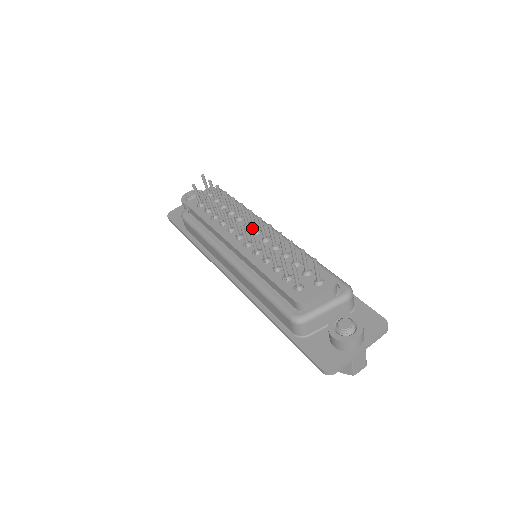
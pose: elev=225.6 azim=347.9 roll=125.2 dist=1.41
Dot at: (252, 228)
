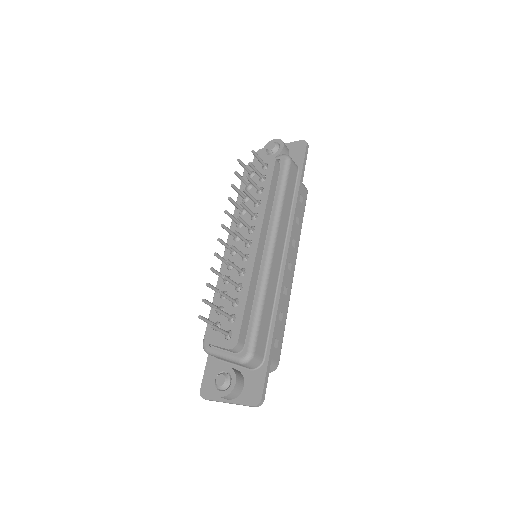
Dot at: (250, 236)
